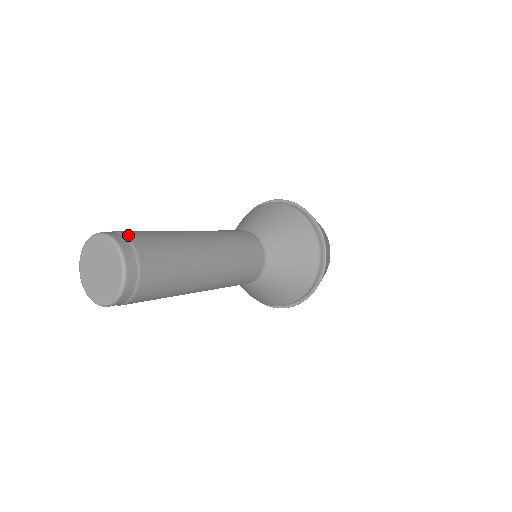
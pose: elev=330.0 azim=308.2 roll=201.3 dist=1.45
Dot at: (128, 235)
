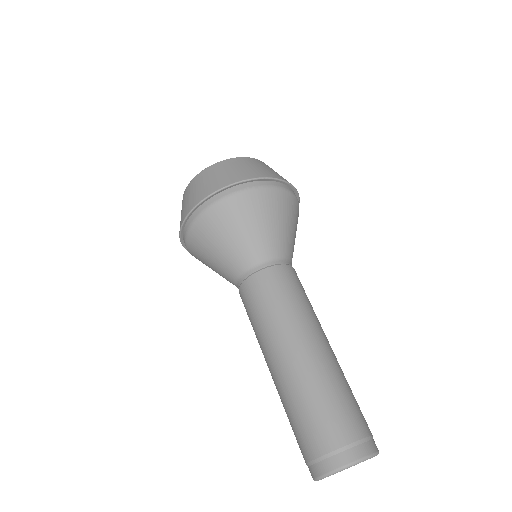
Dot at: (348, 441)
